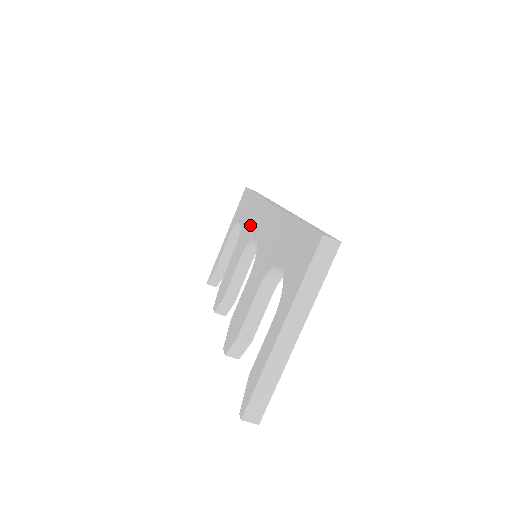
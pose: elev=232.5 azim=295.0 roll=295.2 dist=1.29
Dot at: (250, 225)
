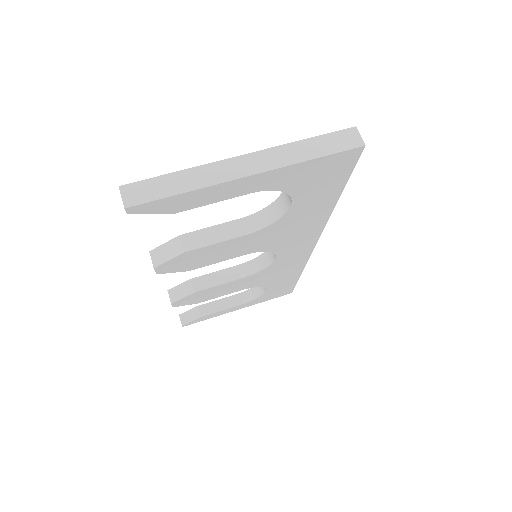
Dot at: occluded
